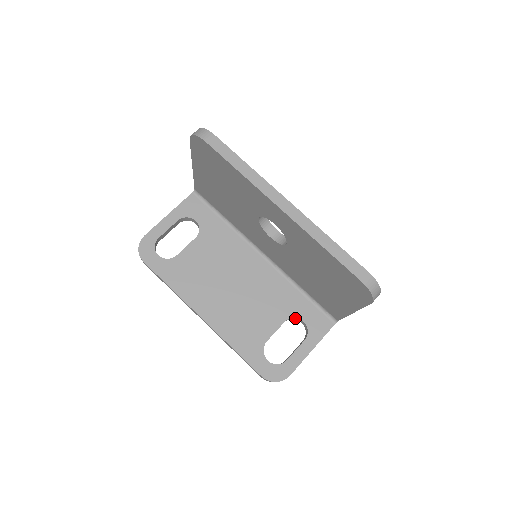
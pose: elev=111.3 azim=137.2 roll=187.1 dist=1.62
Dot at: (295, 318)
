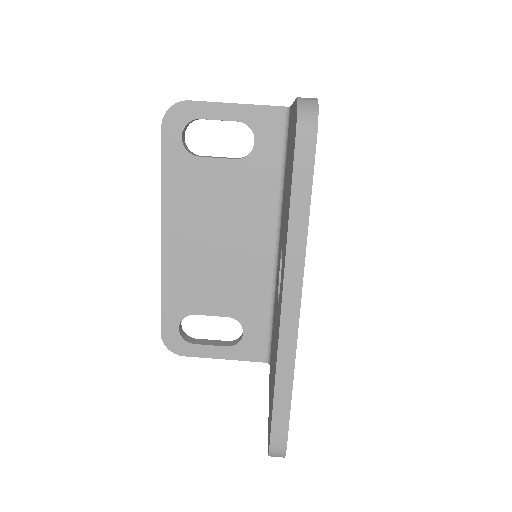
Dot at: (241, 322)
